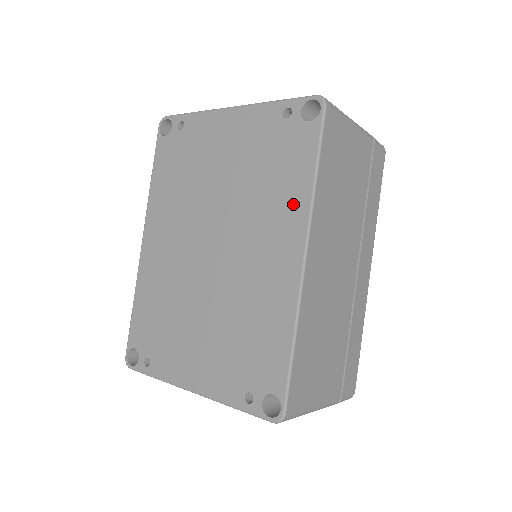
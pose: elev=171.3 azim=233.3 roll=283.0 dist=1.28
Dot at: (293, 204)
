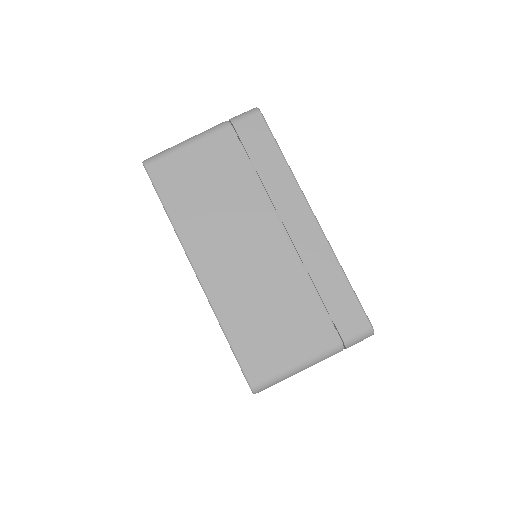
Dot at: occluded
